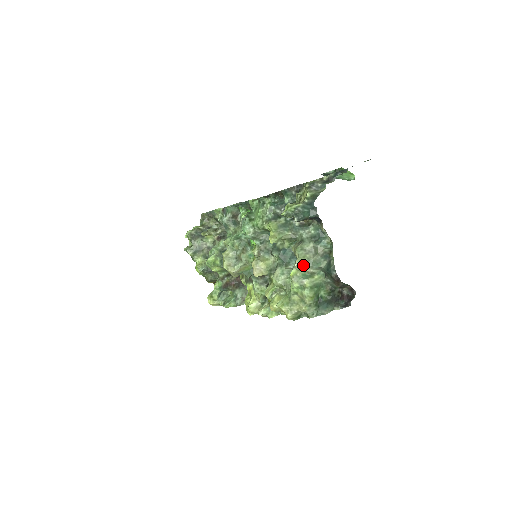
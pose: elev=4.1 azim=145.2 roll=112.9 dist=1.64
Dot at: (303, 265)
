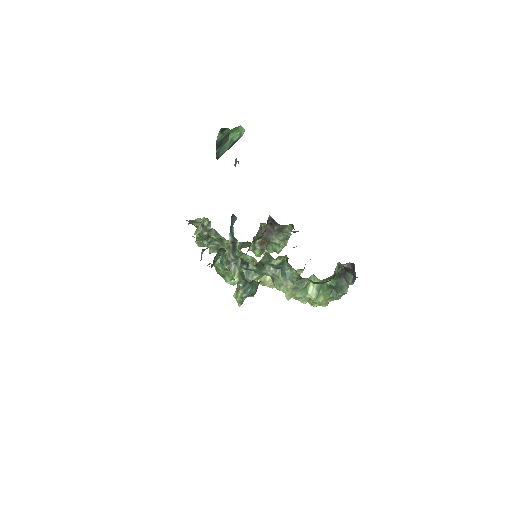
Dot at: (293, 293)
